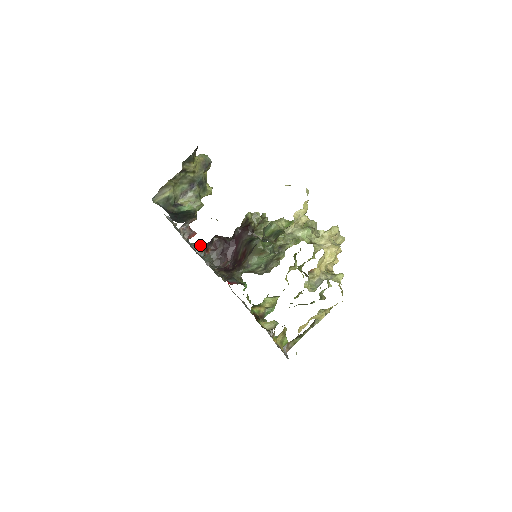
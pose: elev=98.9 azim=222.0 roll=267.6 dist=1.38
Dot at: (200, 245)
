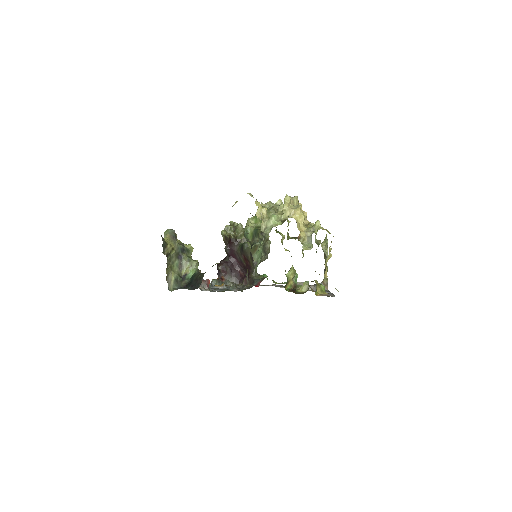
Dot at: (215, 281)
